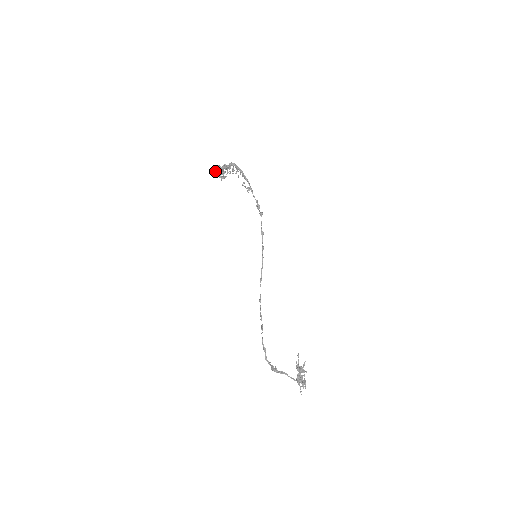
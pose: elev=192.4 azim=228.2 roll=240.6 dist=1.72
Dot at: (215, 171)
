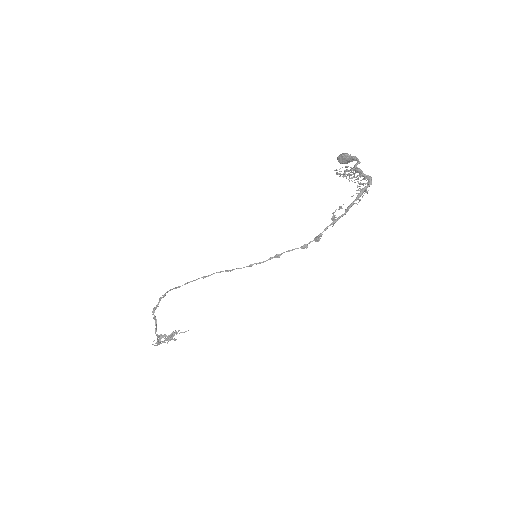
Dot at: (343, 160)
